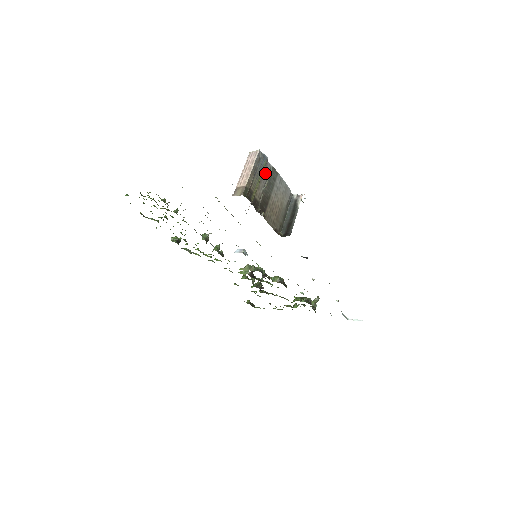
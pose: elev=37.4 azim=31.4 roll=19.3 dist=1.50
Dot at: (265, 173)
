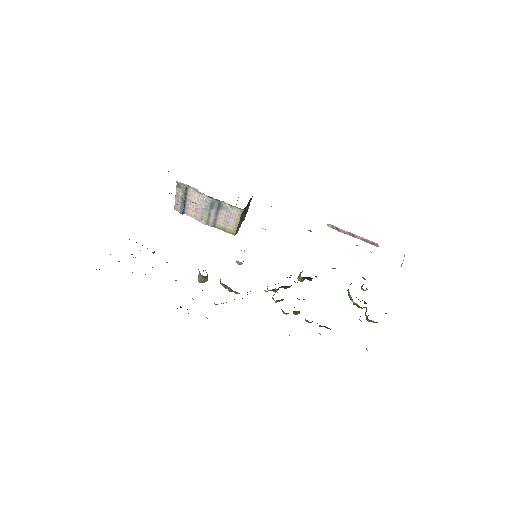
Dot at: occluded
